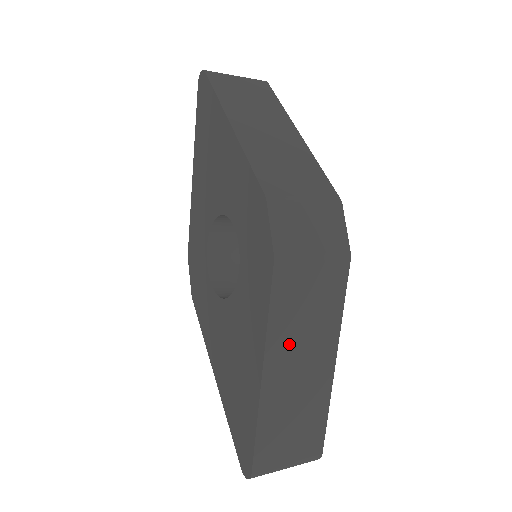
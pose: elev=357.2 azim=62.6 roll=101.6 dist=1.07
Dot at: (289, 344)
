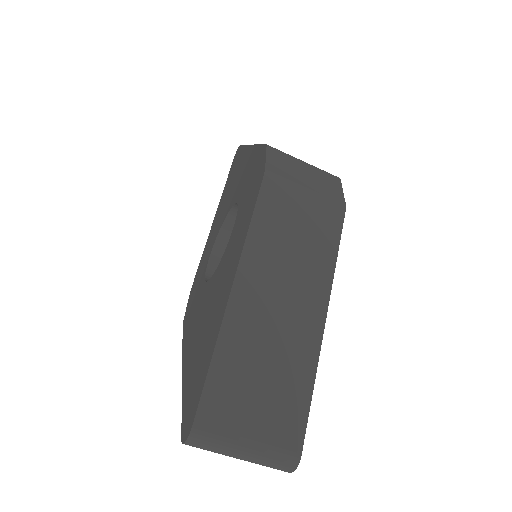
Dot at: (270, 264)
